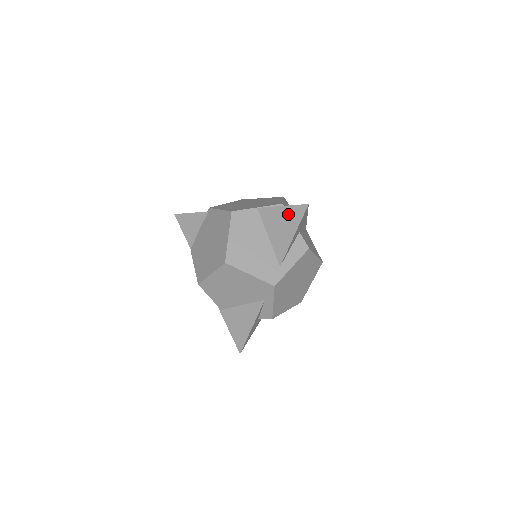
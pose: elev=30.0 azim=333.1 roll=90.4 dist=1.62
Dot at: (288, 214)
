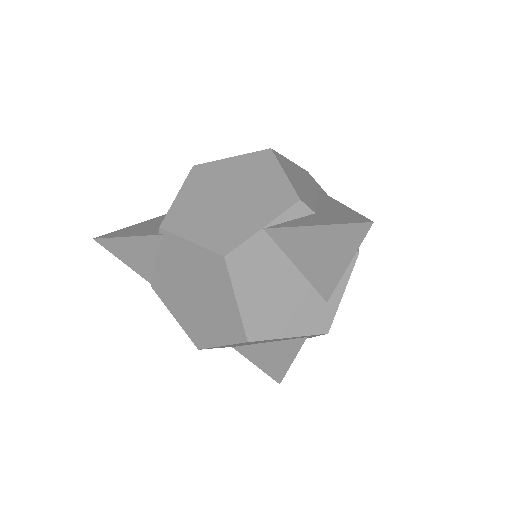
Dot at: (331, 237)
